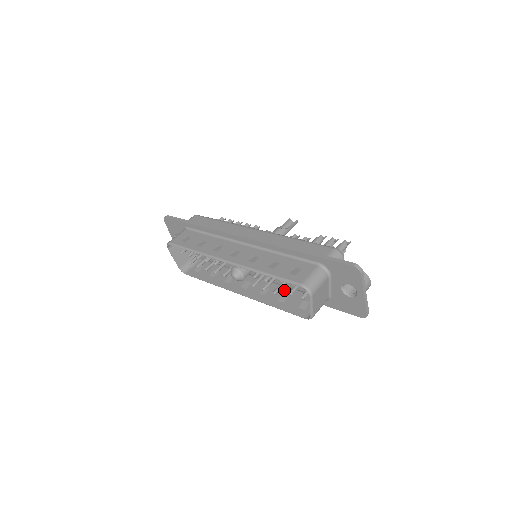
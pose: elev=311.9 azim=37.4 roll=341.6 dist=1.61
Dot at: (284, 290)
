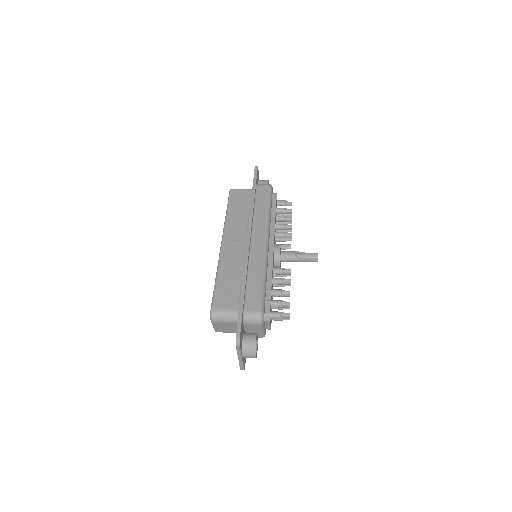
Dot at: occluded
